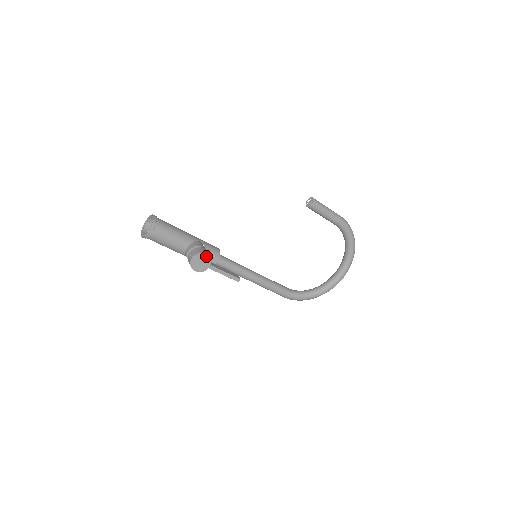
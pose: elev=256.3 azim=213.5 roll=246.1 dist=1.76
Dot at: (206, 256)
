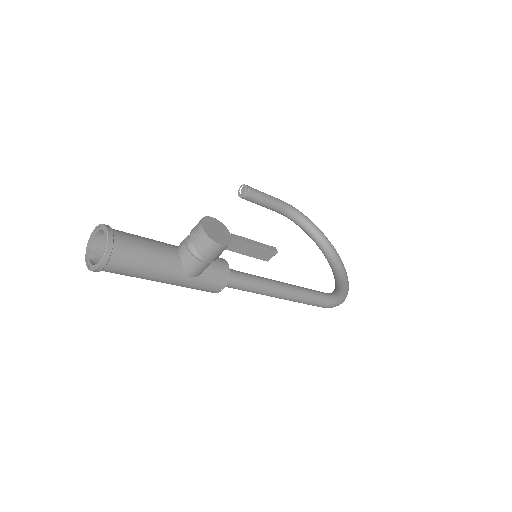
Dot at: (214, 221)
